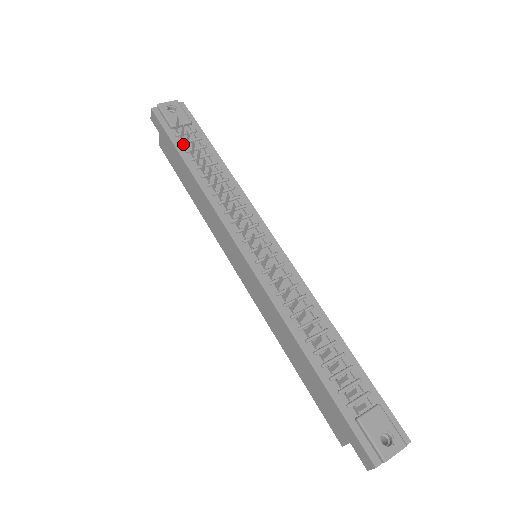
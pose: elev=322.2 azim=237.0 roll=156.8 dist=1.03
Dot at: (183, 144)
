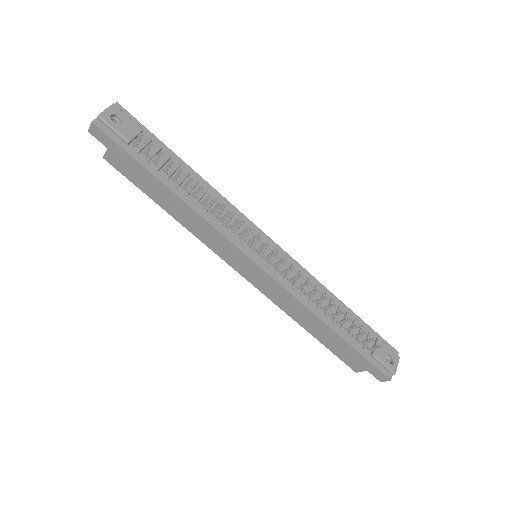
Dot at: (149, 161)
